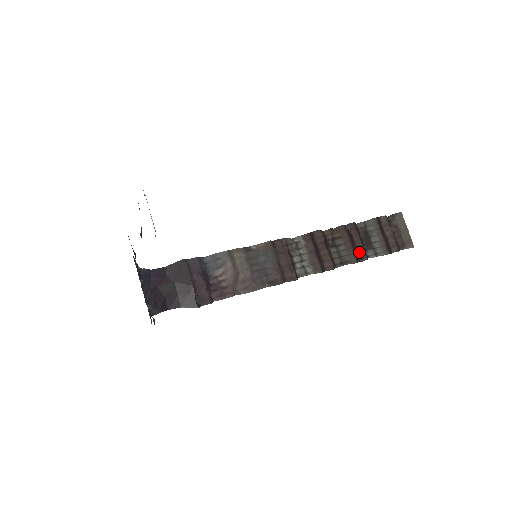
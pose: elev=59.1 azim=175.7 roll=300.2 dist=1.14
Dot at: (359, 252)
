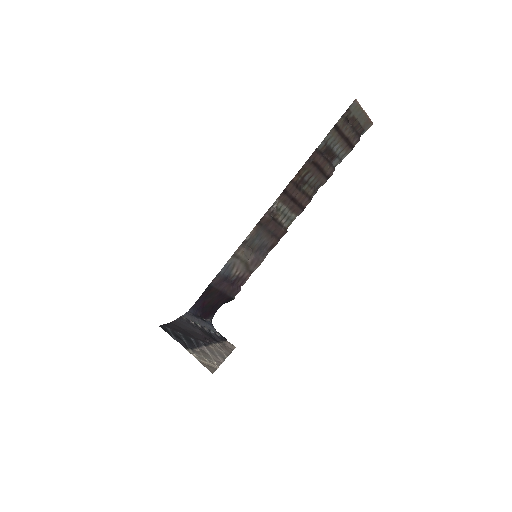
Dot at: (326, 171)
